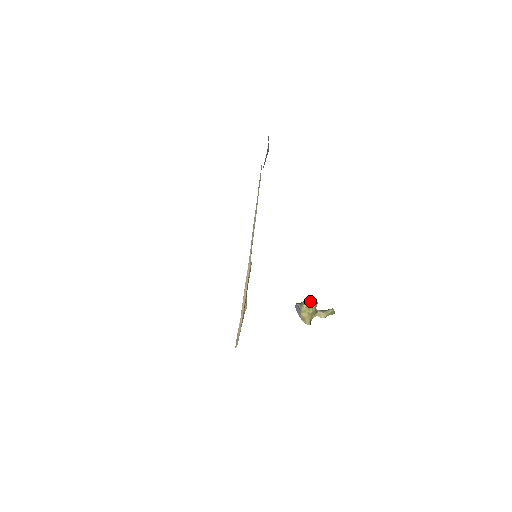
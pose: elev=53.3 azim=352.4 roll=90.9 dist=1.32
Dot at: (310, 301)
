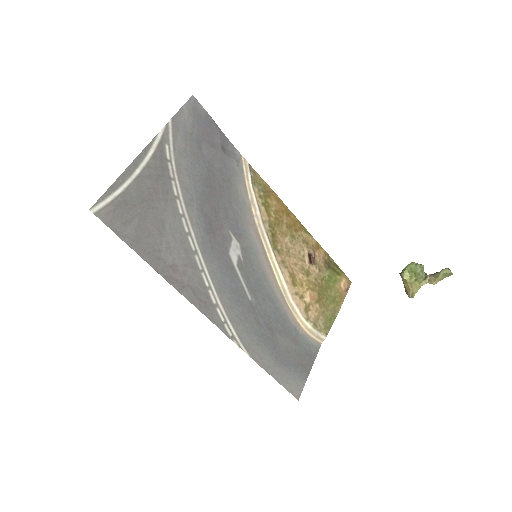
Dot at: (409, 267)
